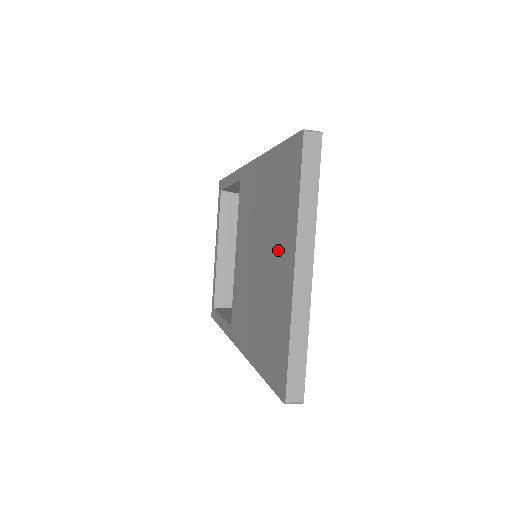
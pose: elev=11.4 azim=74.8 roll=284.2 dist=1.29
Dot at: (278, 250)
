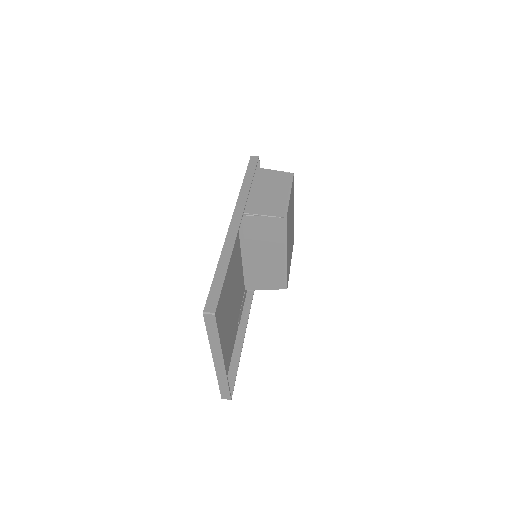
Dot at: (219, 331)
